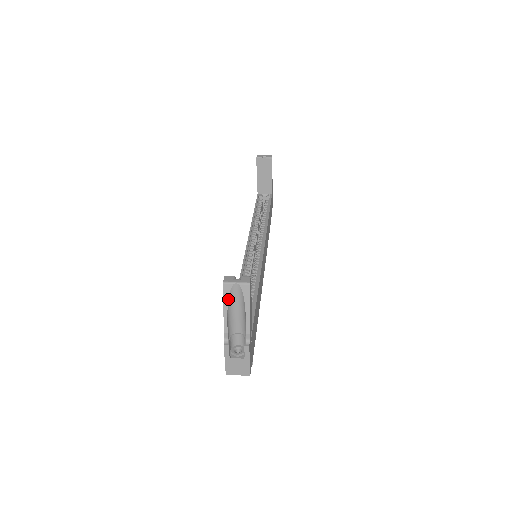
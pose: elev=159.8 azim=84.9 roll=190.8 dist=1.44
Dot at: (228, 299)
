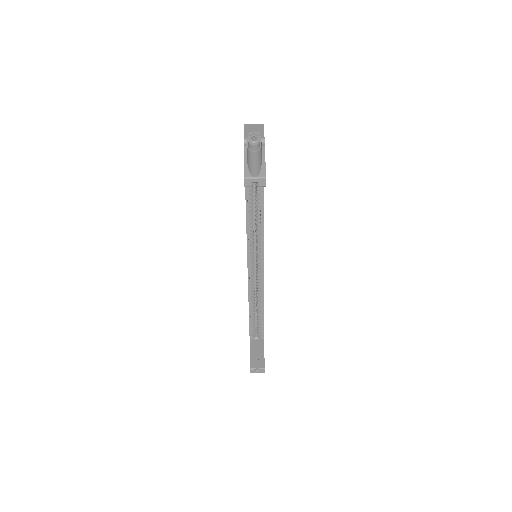
Dot at: occluded
